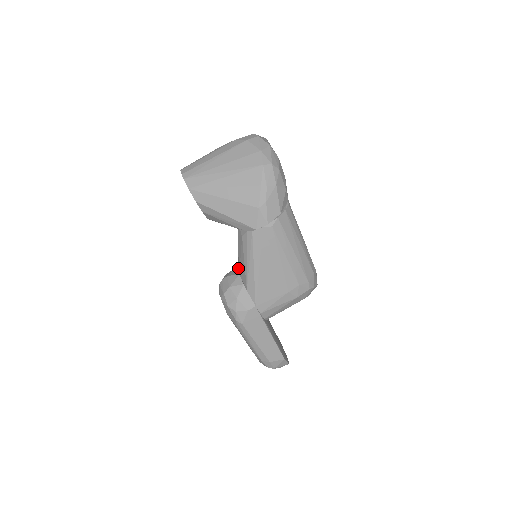
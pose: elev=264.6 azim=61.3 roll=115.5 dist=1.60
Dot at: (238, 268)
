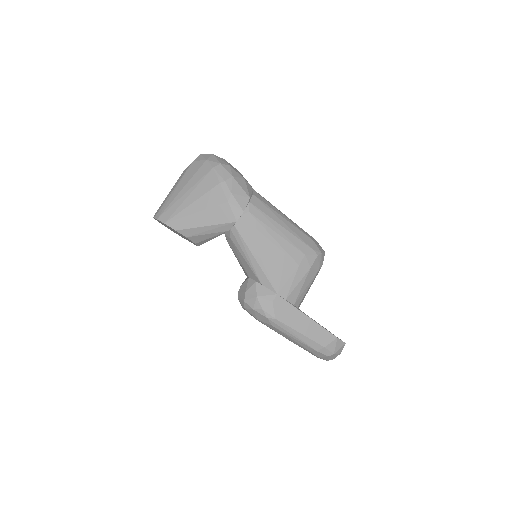
Dot at: (246, 274)
